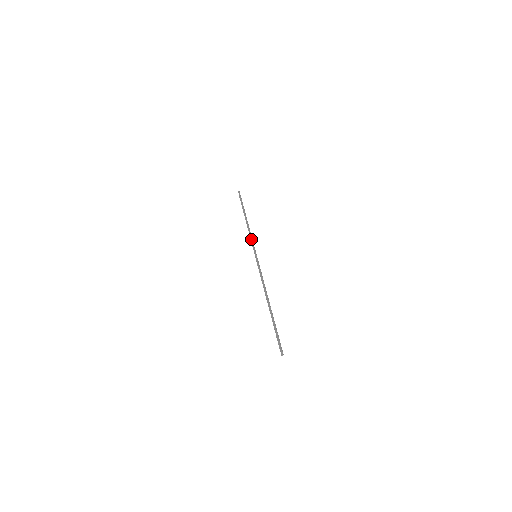
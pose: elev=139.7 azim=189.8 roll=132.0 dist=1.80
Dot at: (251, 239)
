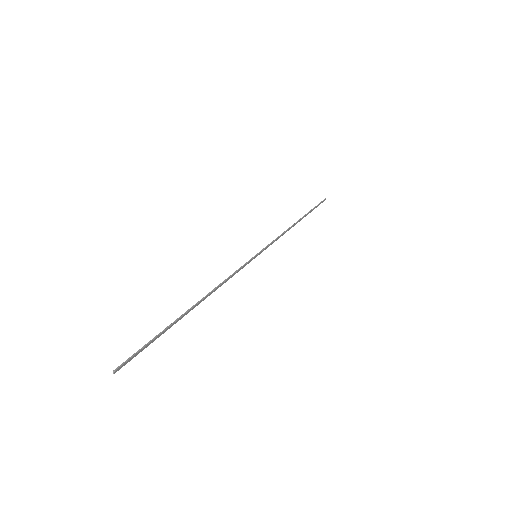
Dot at: (274, 240)
